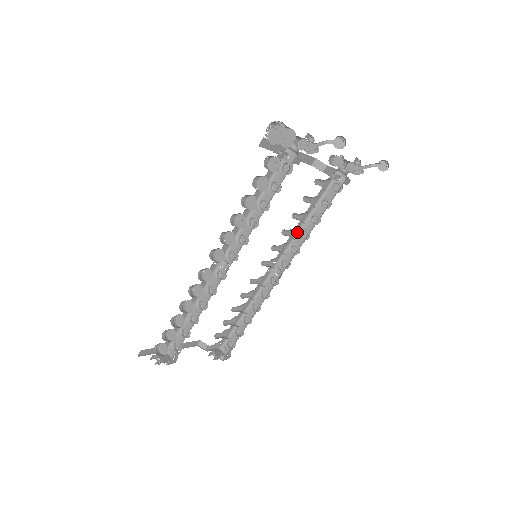
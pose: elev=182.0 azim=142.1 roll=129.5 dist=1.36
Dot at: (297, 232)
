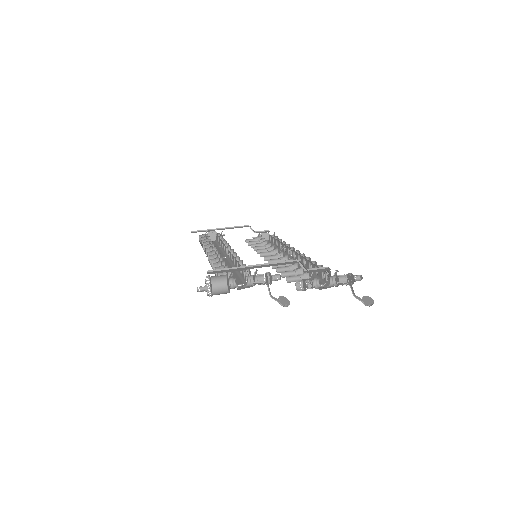
Dot at: (302, 256)
